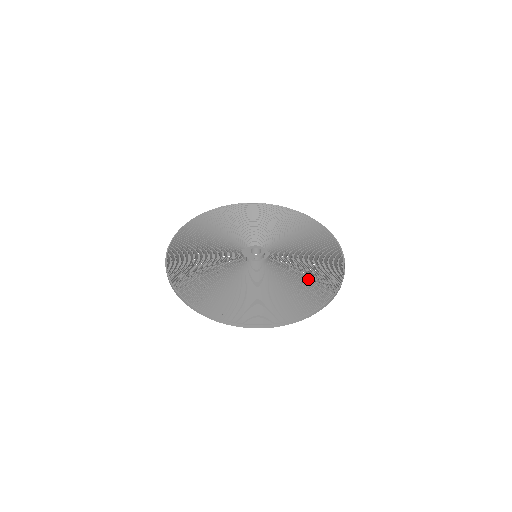
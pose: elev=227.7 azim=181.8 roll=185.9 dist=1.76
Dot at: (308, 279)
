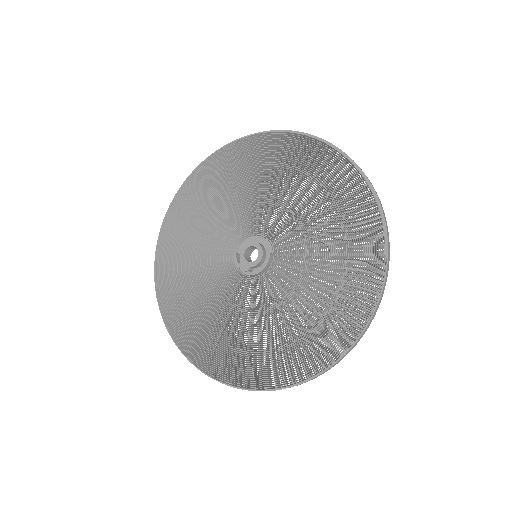
Dot at: (326, 298)
